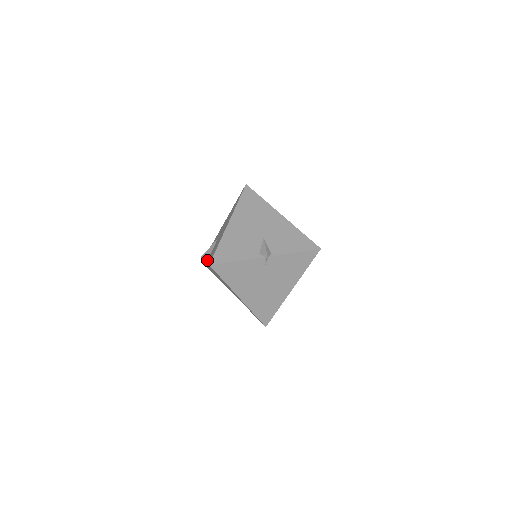
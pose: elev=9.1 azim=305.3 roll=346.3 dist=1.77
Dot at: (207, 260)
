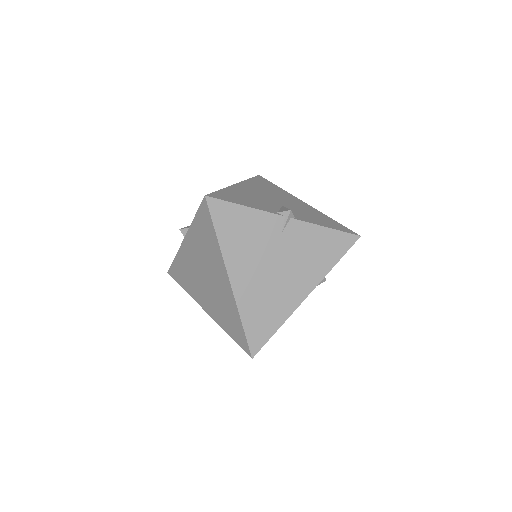
Dot at: occluded
